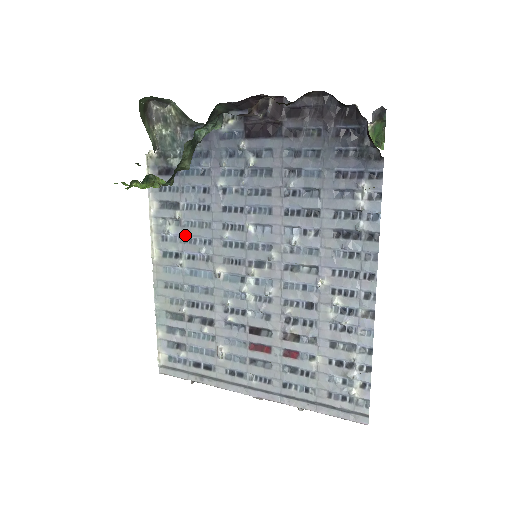
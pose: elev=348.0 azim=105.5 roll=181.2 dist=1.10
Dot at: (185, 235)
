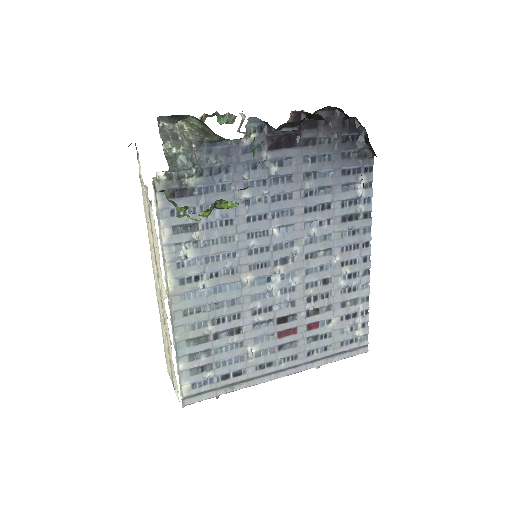
Dot at: (207, 255)
